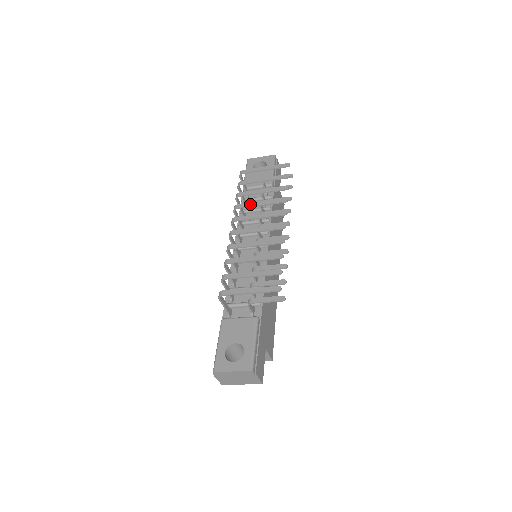
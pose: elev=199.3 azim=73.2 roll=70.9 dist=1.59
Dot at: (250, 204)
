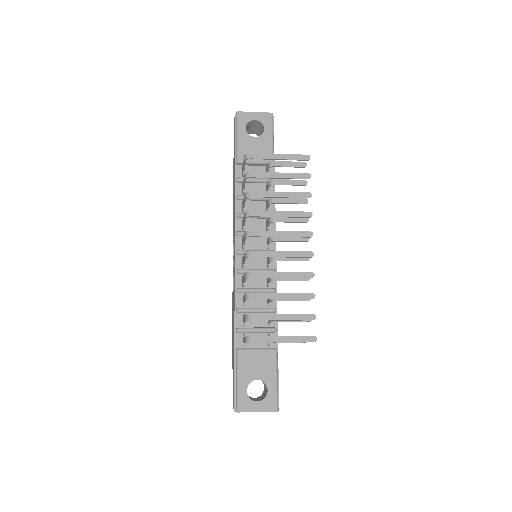
Dot at: (268, 213)
